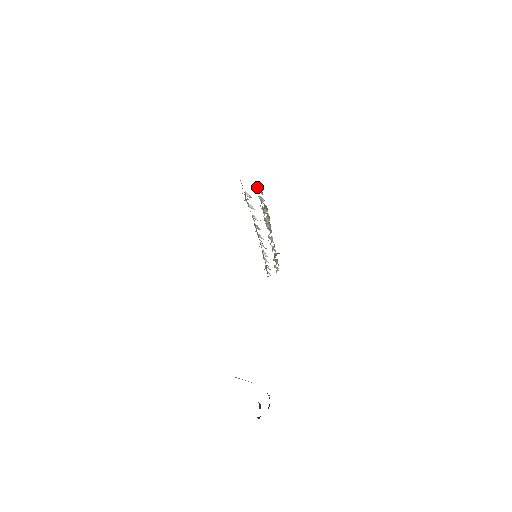
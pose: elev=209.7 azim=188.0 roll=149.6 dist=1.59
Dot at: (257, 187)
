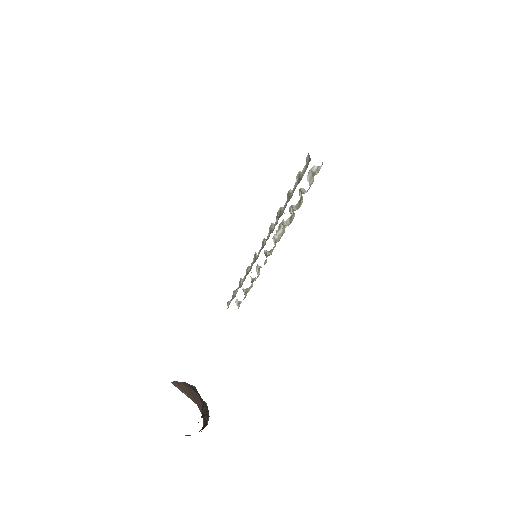
Dot at: (310, 174)
